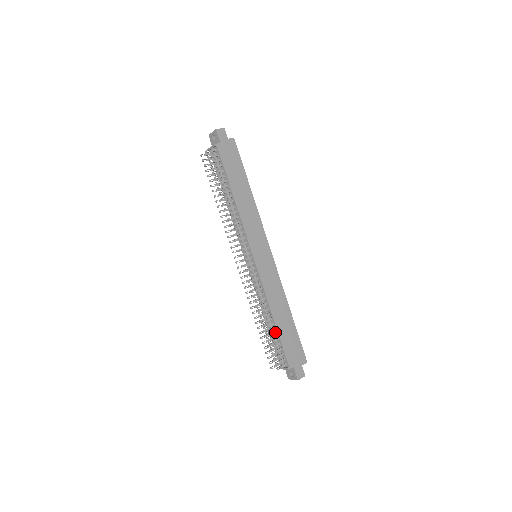
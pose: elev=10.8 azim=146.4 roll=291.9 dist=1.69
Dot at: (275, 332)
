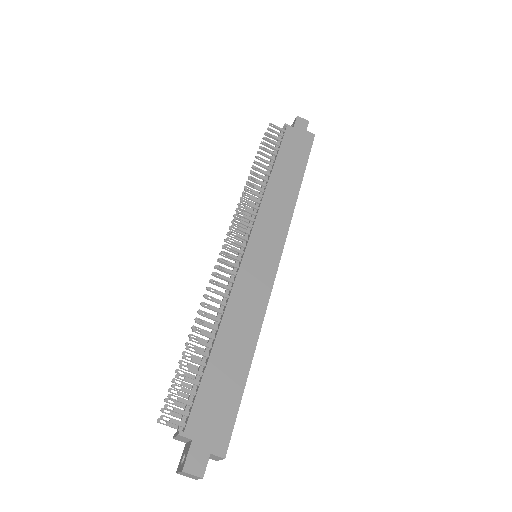
Dot at: (205, 363)
